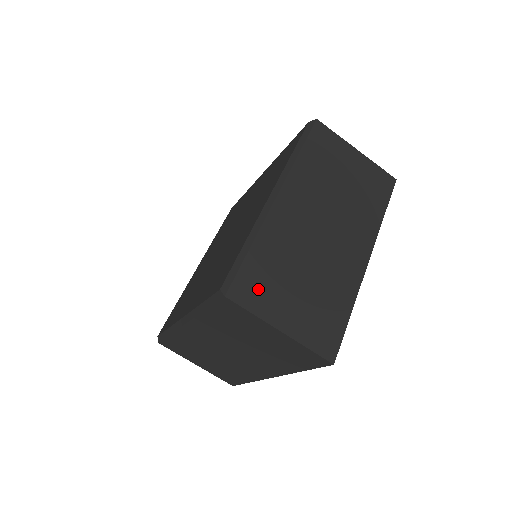
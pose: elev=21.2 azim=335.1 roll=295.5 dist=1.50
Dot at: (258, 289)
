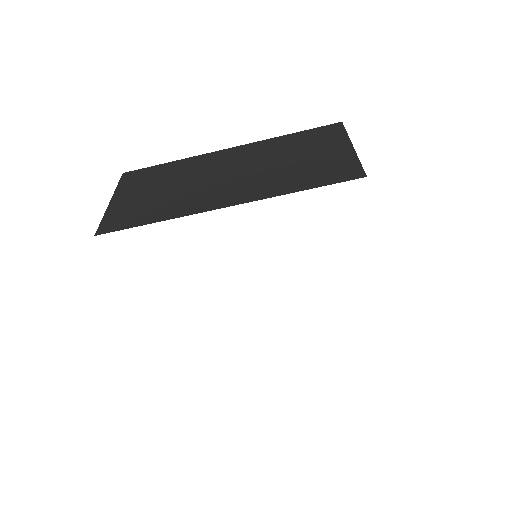
Dot at: occluded
